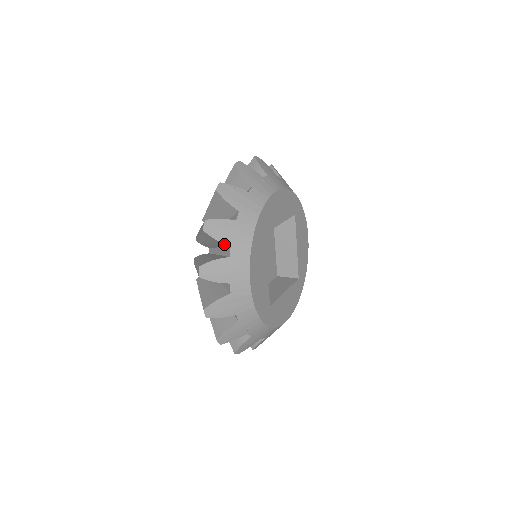
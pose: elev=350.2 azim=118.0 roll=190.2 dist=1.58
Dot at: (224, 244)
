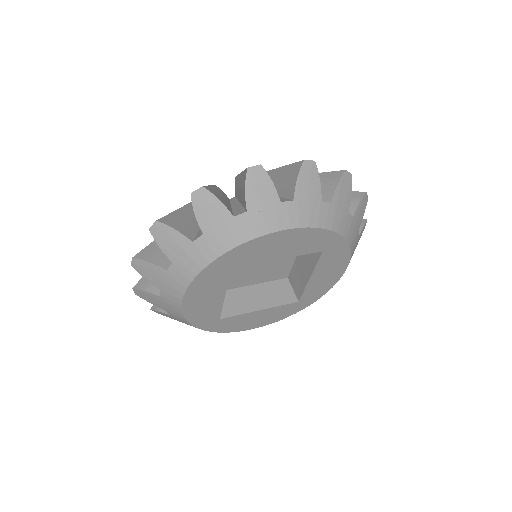
Dot at: (169, 254)
